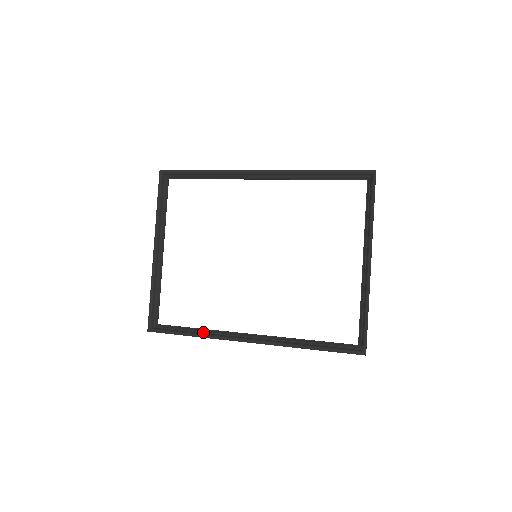
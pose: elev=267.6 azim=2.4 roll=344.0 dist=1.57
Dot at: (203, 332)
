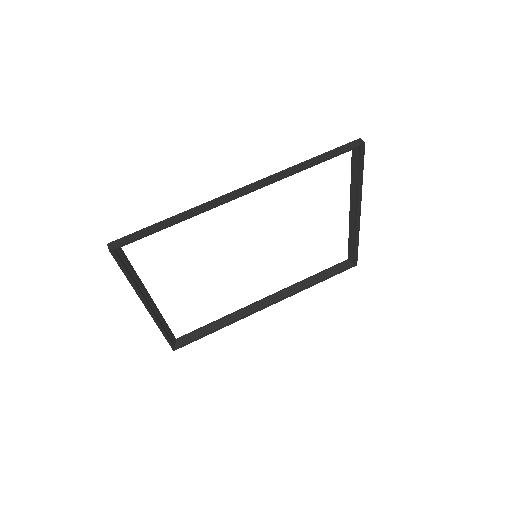
Dot at: (224, 321)
